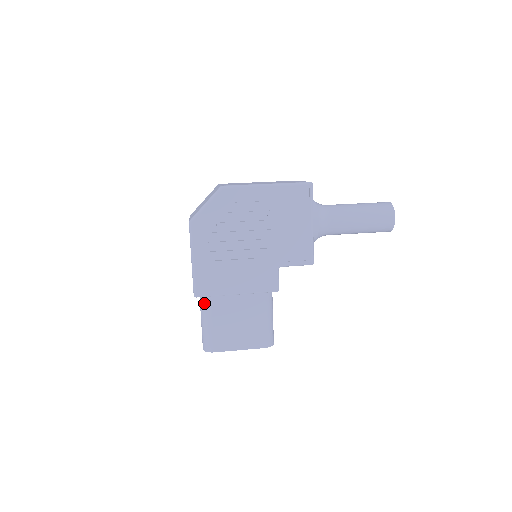
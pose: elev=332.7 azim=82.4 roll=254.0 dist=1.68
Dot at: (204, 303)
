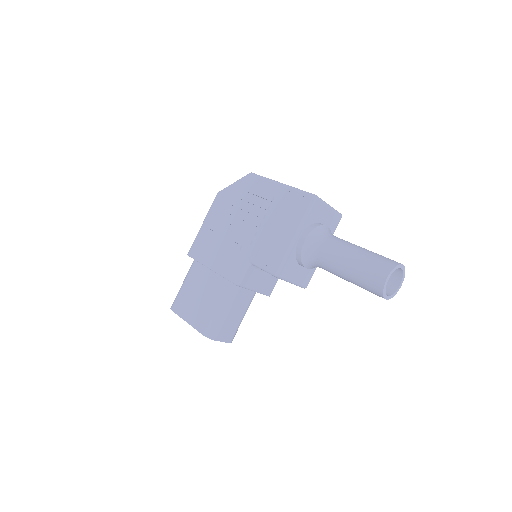
Dot at: (191, 265)
